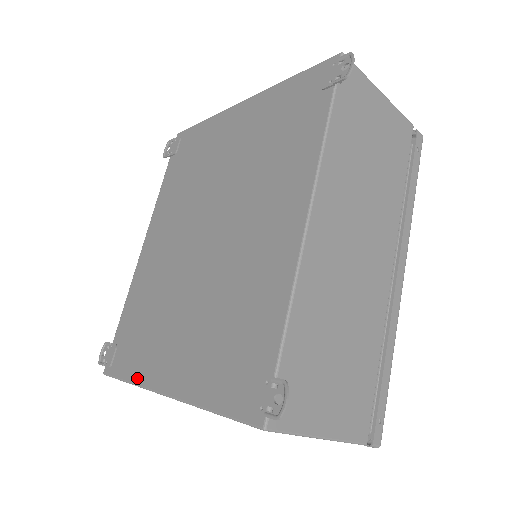
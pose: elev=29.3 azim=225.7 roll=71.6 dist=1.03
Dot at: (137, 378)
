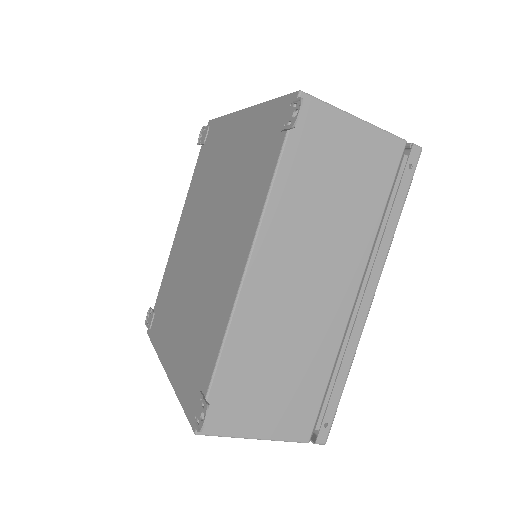
Dot at: (158, 349)
